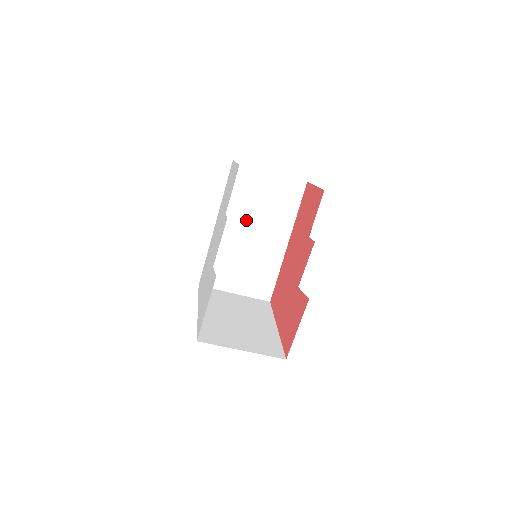
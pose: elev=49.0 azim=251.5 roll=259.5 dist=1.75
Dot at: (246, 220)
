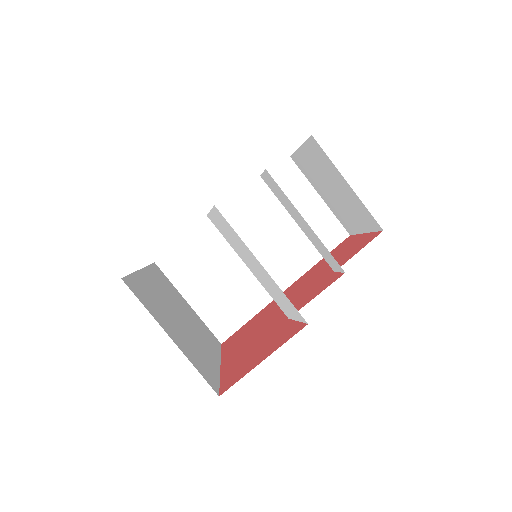
Dot at: (260, 228)
